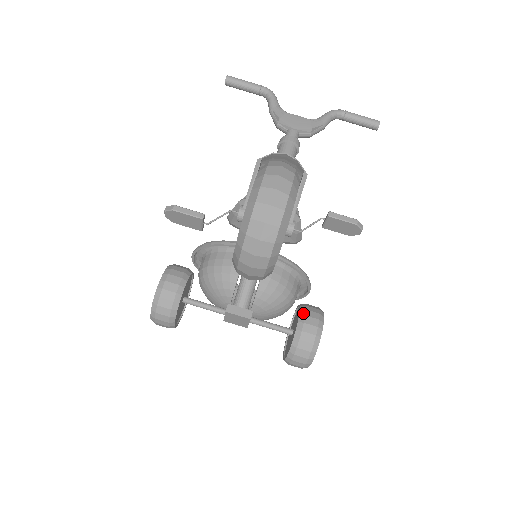
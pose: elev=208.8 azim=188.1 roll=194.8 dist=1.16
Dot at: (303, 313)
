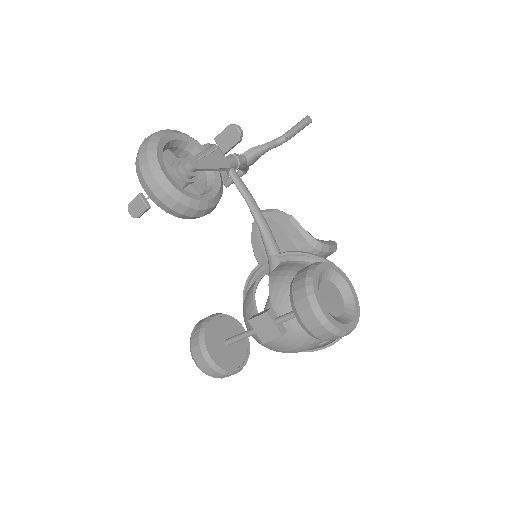
Dot at: occluded
